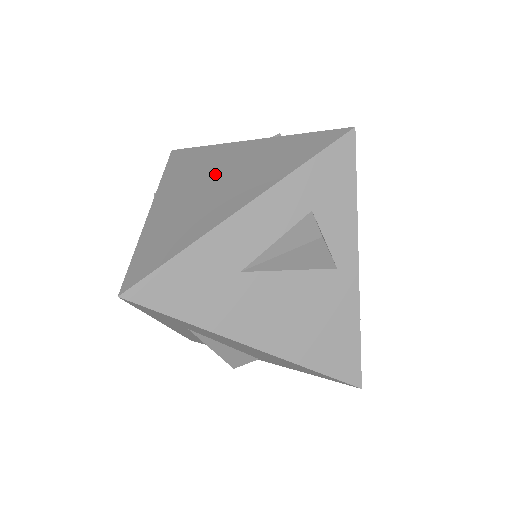
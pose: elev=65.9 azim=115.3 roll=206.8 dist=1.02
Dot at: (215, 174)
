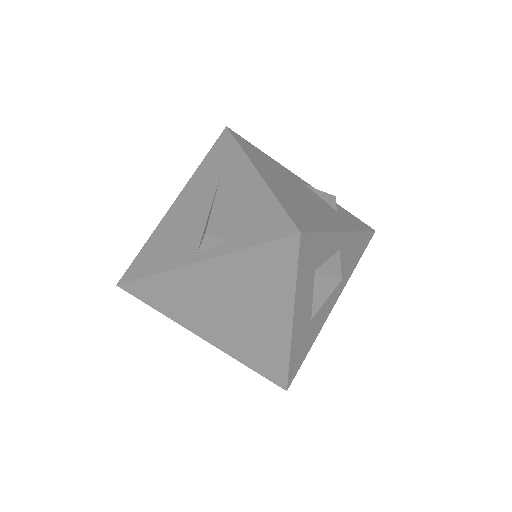
Dot at: (219, 303)
